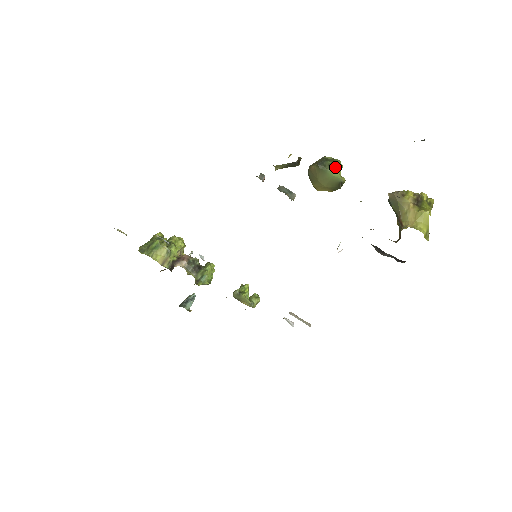
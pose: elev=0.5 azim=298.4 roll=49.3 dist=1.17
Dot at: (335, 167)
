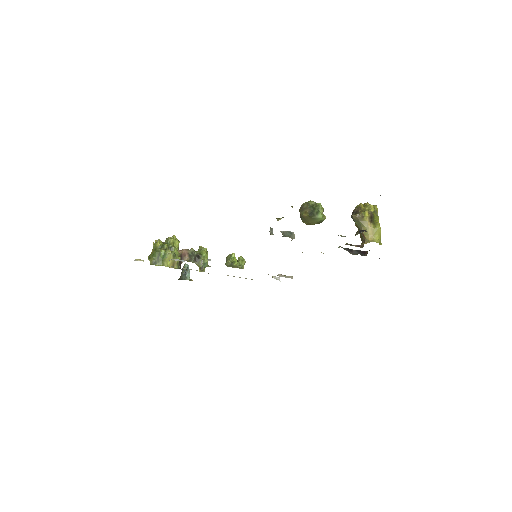
Dot at: (321, 214)
